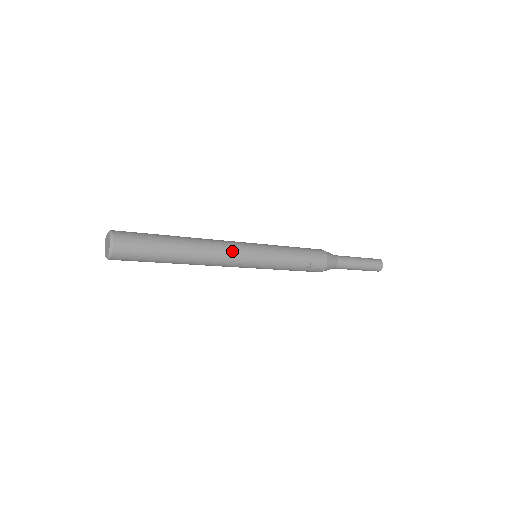
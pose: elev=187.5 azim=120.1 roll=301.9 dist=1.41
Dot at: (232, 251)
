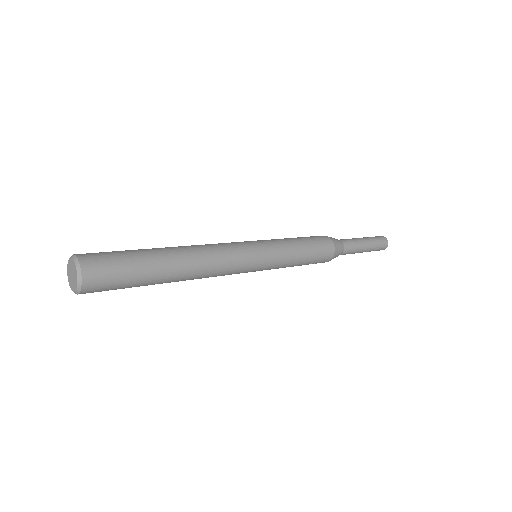
Dot at: (230, 270)
